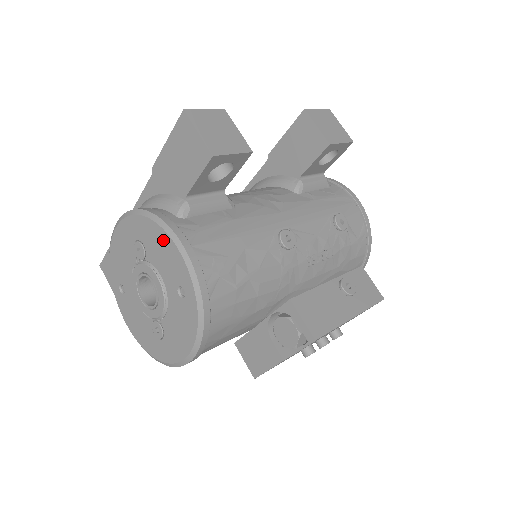
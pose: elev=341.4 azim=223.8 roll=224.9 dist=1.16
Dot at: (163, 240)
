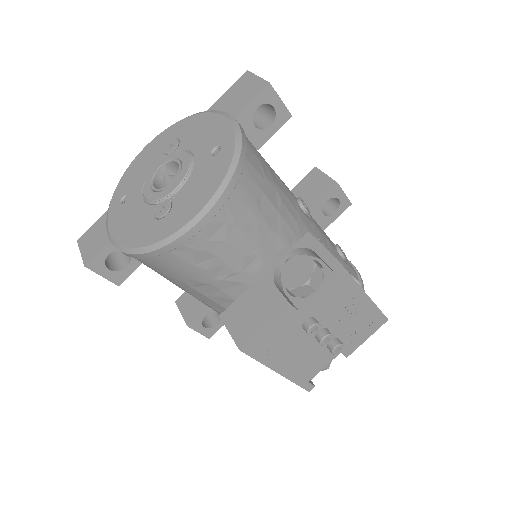
Dot at: (208, 120)
